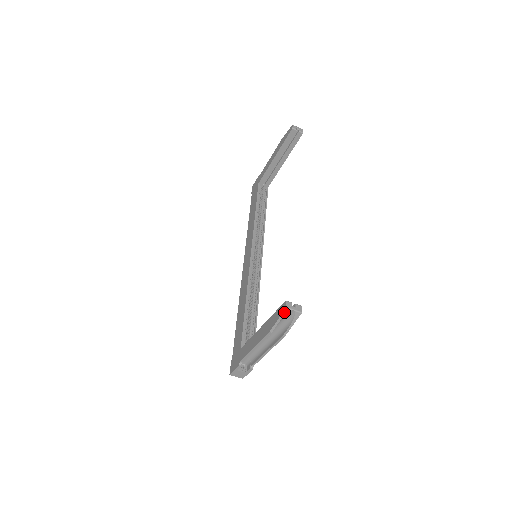
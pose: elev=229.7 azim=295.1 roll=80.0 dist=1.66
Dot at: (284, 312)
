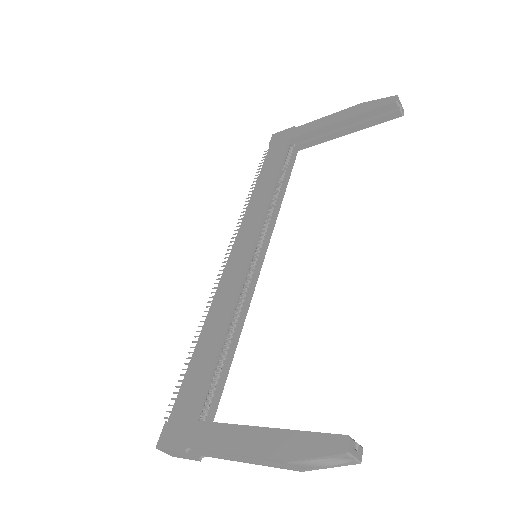
Dot at: (337, 455)
